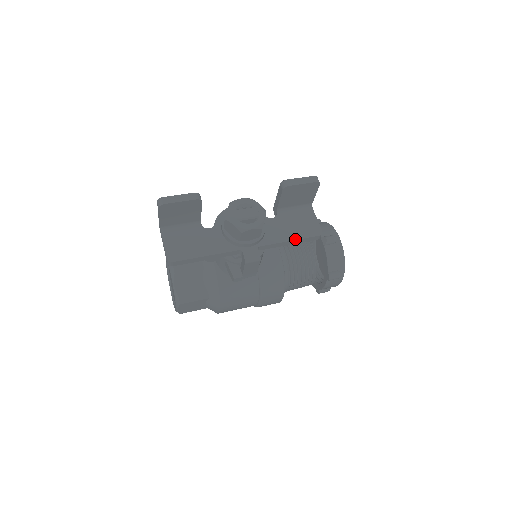
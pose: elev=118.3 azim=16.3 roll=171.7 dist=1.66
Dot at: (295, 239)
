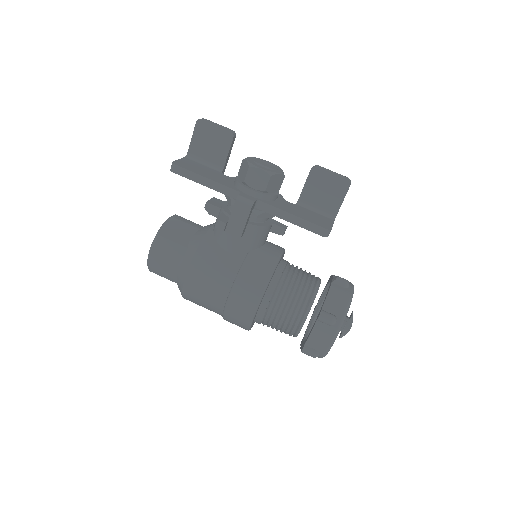
Dot at: (299, 216)
